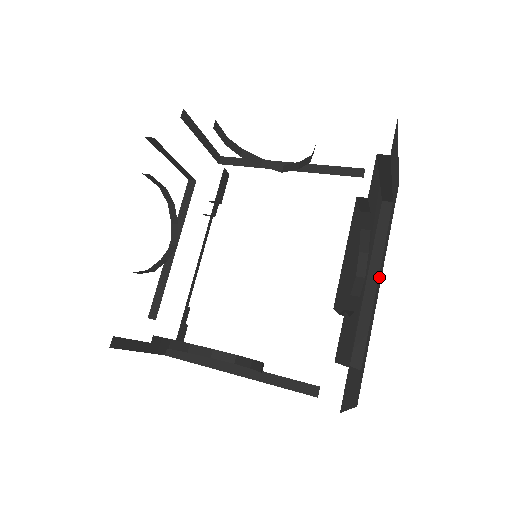
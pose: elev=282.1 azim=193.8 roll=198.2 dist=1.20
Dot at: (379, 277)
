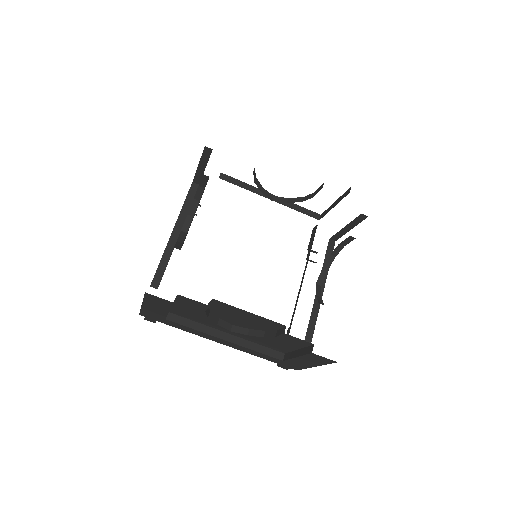
Dot at: occluded
